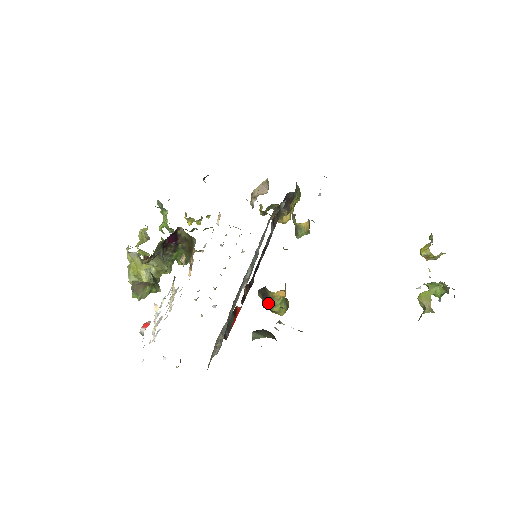
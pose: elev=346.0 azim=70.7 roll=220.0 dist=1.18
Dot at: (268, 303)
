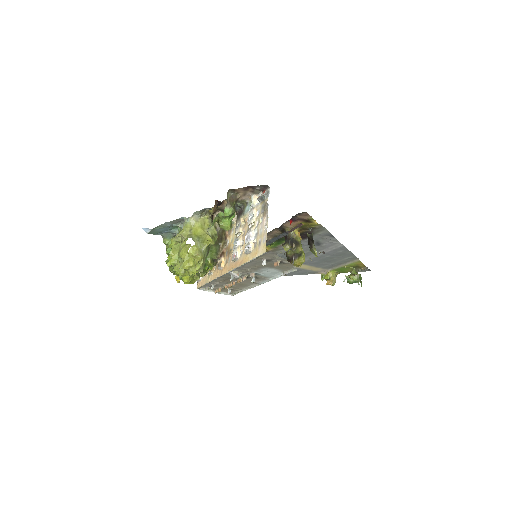
Dot at: (295, 243)
